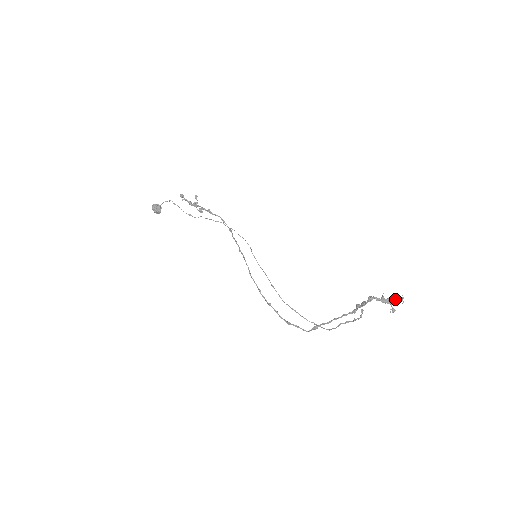
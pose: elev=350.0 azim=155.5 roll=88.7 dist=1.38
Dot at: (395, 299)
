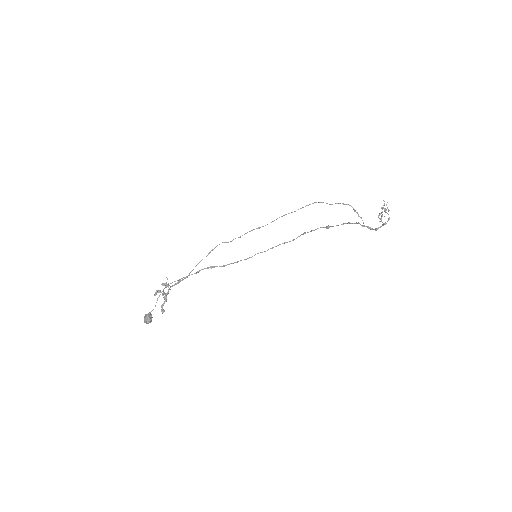
Dot at: (385, 212)
